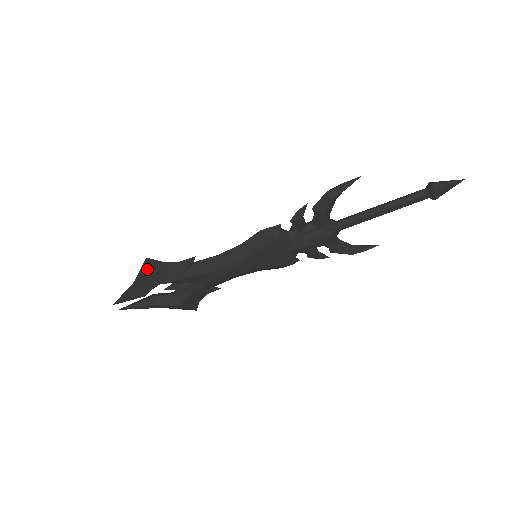
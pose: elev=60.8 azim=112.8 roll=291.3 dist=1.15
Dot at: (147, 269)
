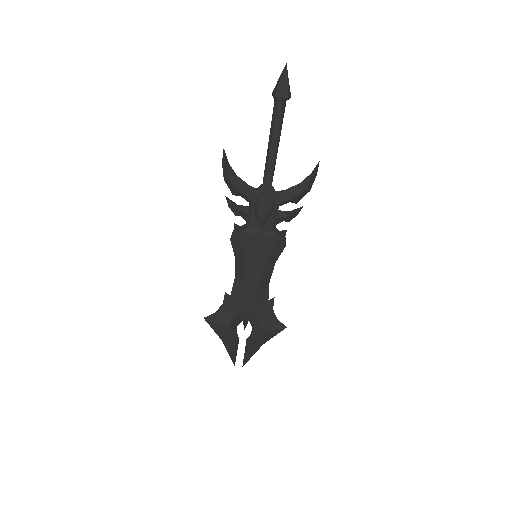
Dot at: (213, 325)
